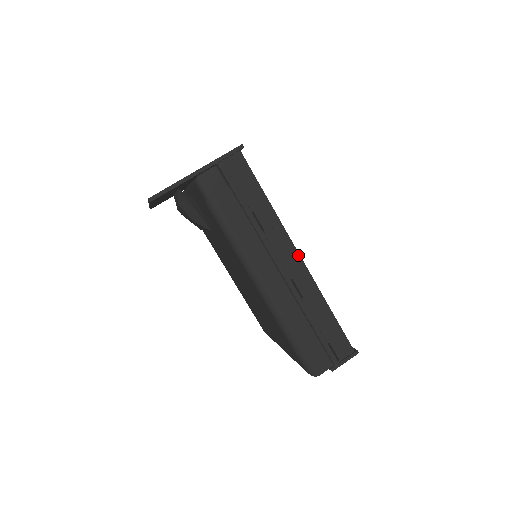
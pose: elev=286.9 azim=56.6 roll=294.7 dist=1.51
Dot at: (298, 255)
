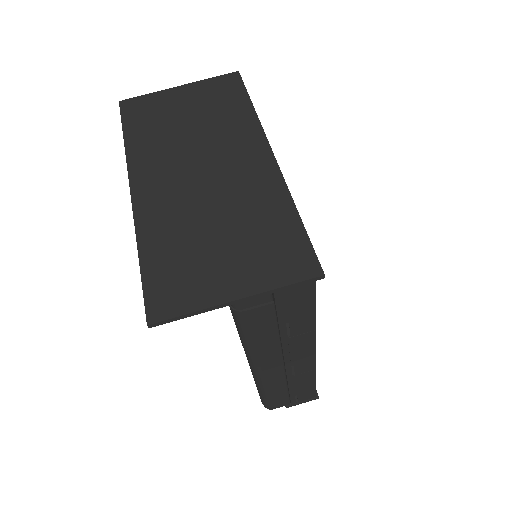
Dot at: (314, 351)
